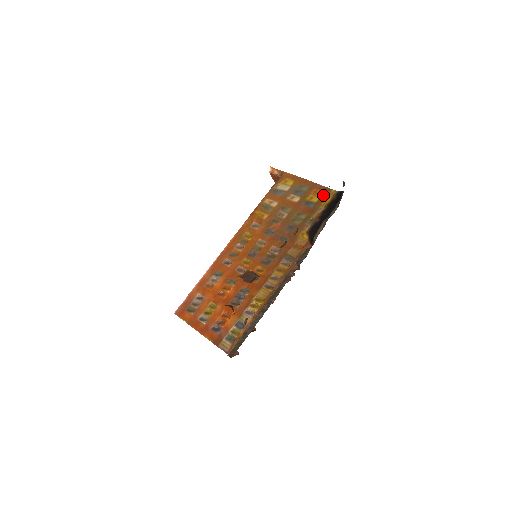
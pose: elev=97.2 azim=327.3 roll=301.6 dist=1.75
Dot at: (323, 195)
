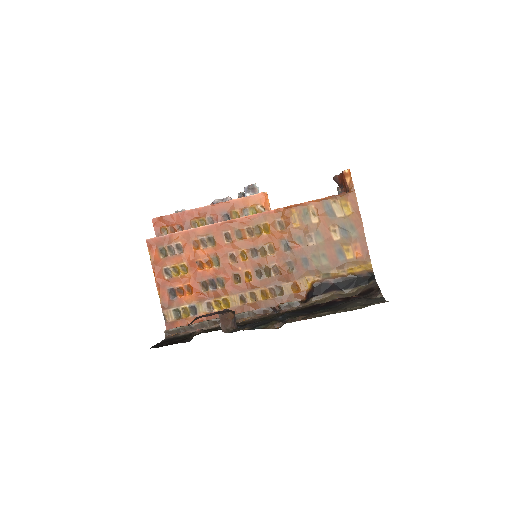
Dot at: (359, 259)
